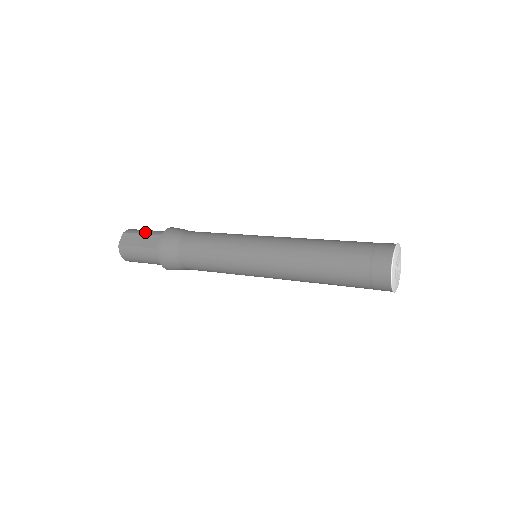
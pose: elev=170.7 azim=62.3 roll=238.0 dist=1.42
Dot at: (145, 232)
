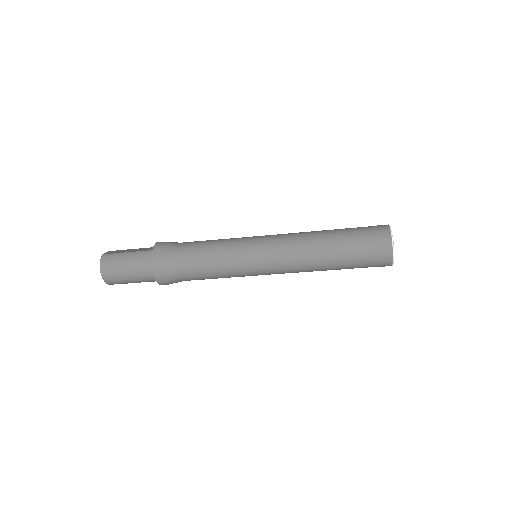
Dot at: occluded
